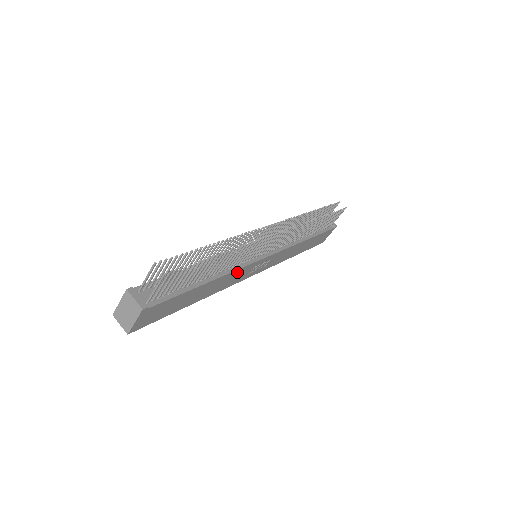
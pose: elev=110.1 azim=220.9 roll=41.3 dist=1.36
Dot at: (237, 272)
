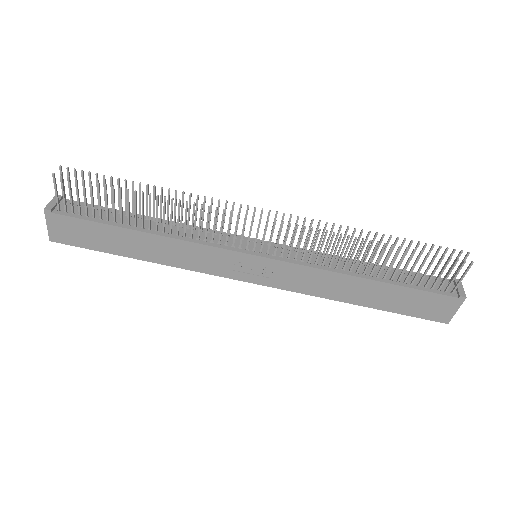
Dot at: (198, 248)
